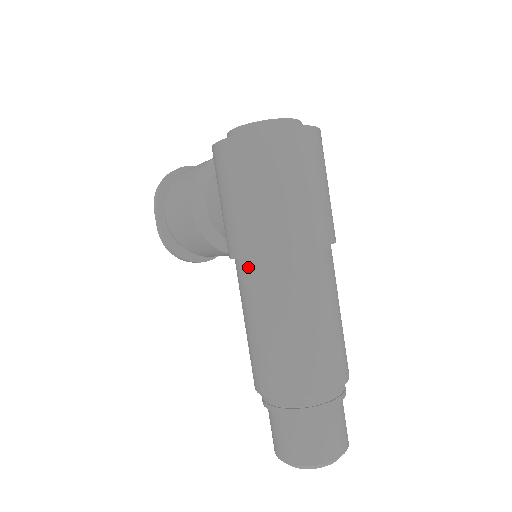
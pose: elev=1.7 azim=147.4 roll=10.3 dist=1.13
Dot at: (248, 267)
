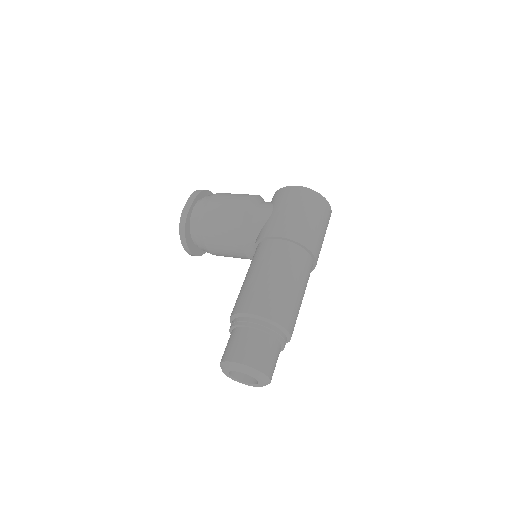
Dot at: (282, 244)
